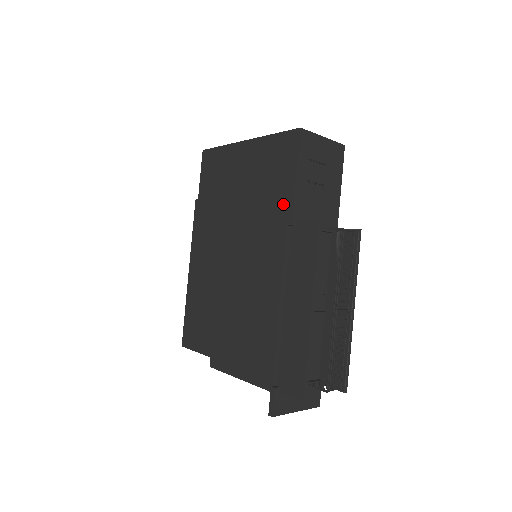
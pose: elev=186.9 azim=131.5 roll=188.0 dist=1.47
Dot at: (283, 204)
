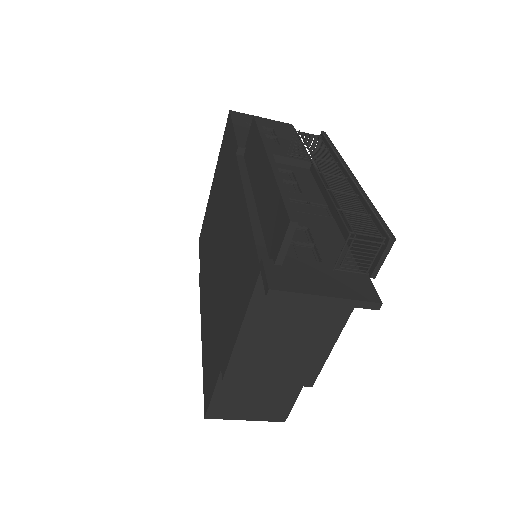
Dot at: (232, 152)
